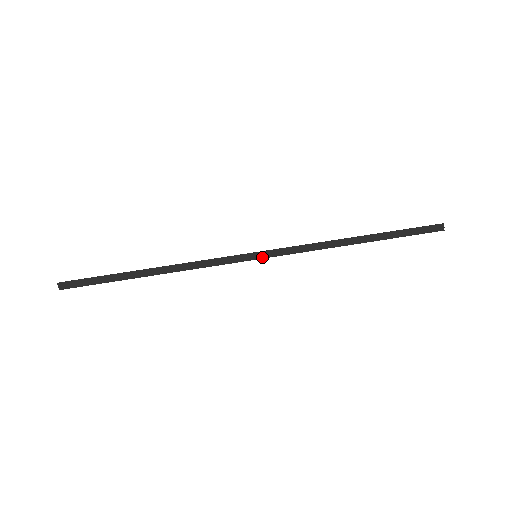
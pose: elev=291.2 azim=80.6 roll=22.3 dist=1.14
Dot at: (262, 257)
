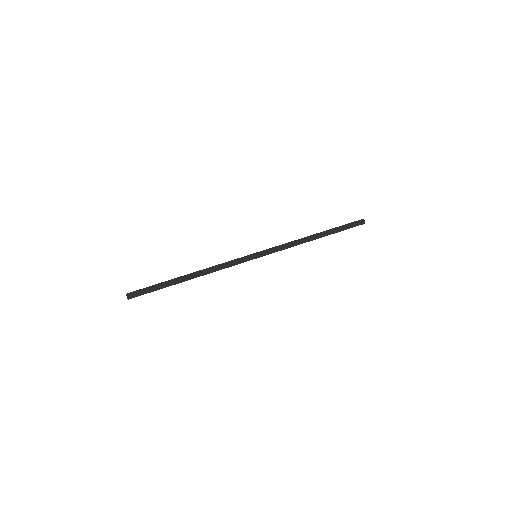
Dot at: (260, 255)
